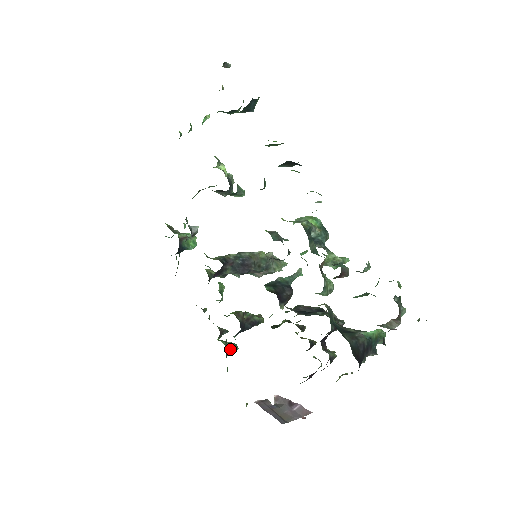
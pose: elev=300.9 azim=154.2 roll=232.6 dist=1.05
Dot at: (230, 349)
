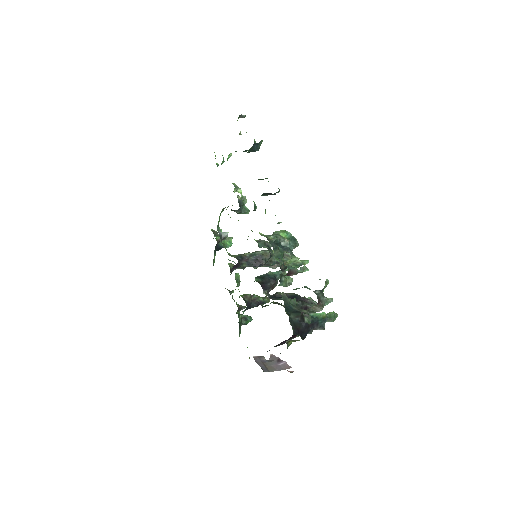
Dot at: (245, 320)
